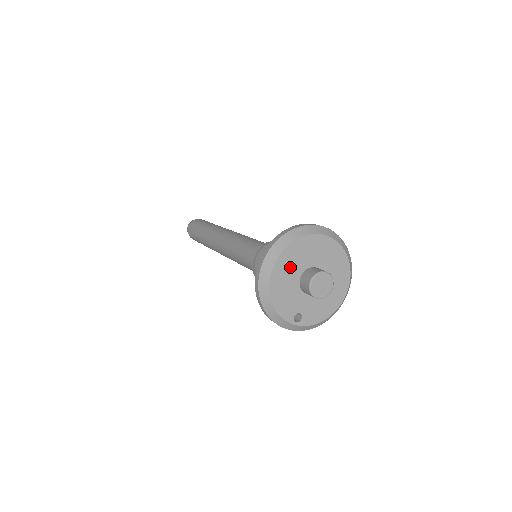
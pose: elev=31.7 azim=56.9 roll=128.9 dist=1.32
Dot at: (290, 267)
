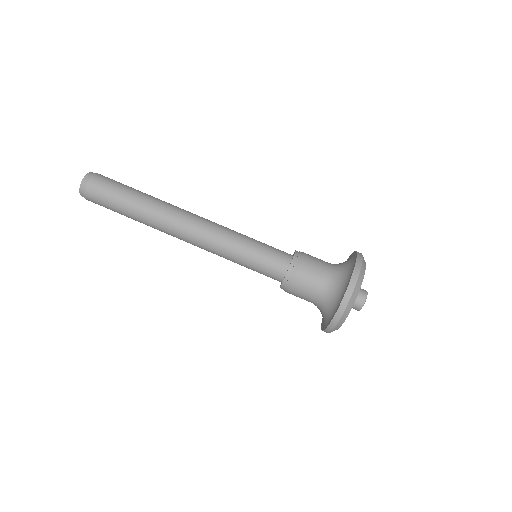
Dot at: occluded
